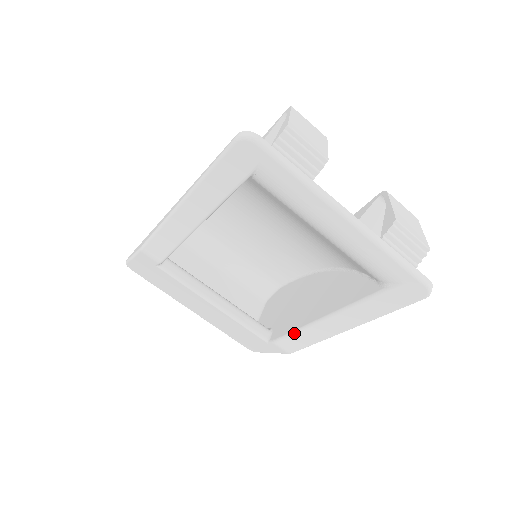
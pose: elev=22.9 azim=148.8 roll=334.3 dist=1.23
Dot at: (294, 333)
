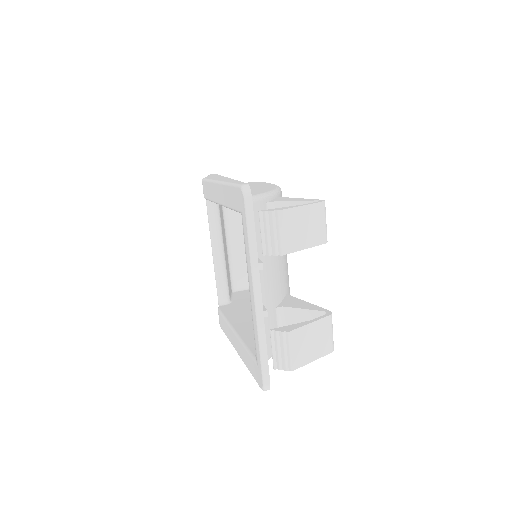
Dot at: (224, 318)
